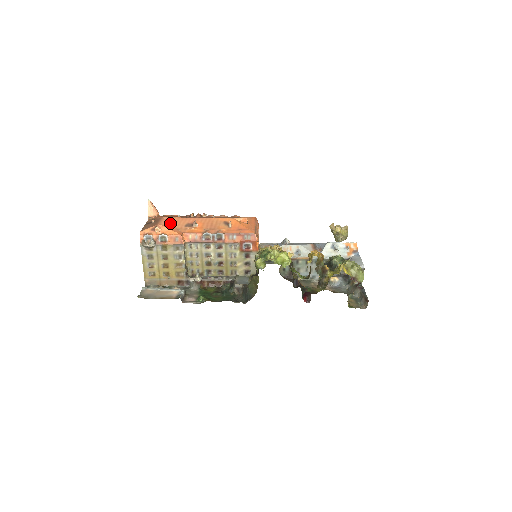
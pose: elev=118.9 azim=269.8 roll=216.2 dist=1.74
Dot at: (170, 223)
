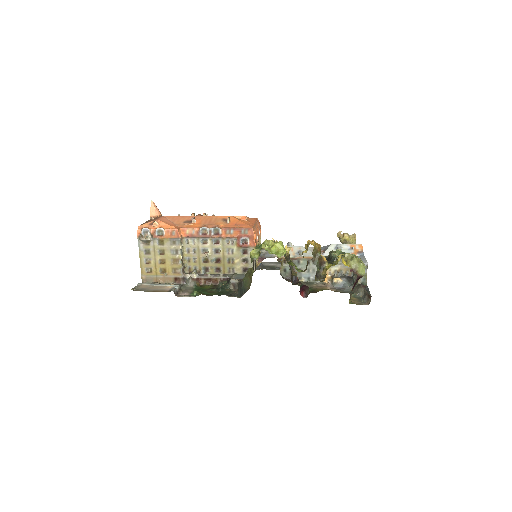
Dot at: (169, 220)
